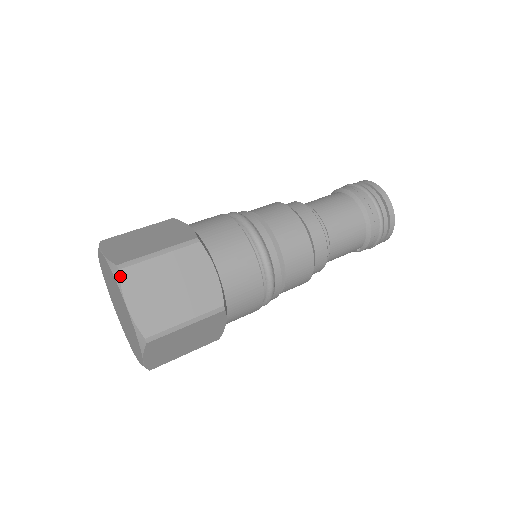
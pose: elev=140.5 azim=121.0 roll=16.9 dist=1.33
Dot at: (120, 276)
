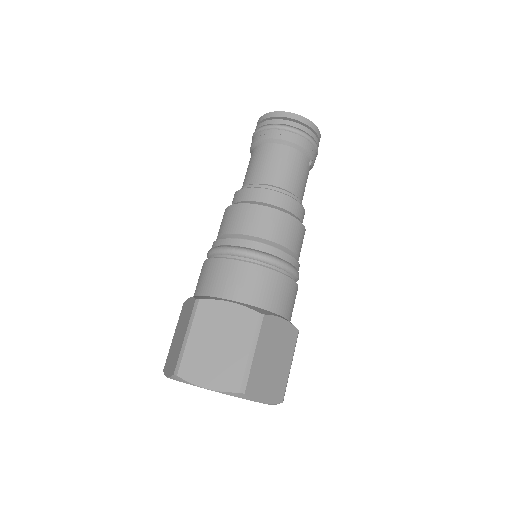
Dot at: (182, 378)
